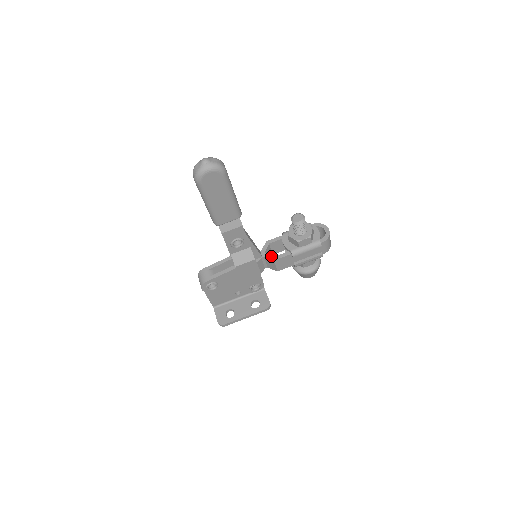
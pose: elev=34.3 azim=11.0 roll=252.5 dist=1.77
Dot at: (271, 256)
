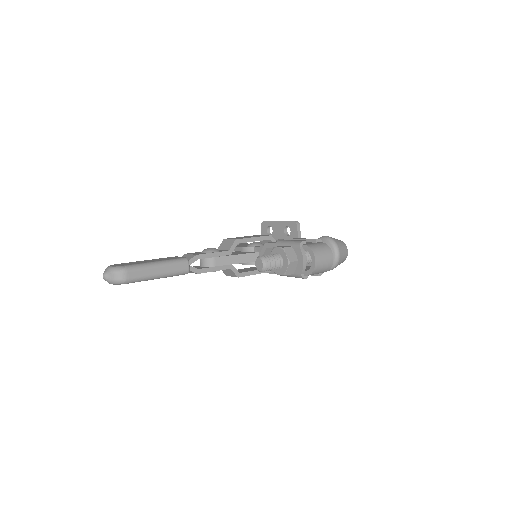
Dot at: occluded
